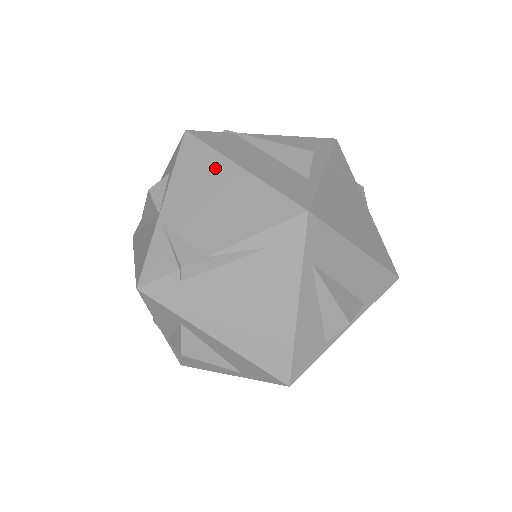
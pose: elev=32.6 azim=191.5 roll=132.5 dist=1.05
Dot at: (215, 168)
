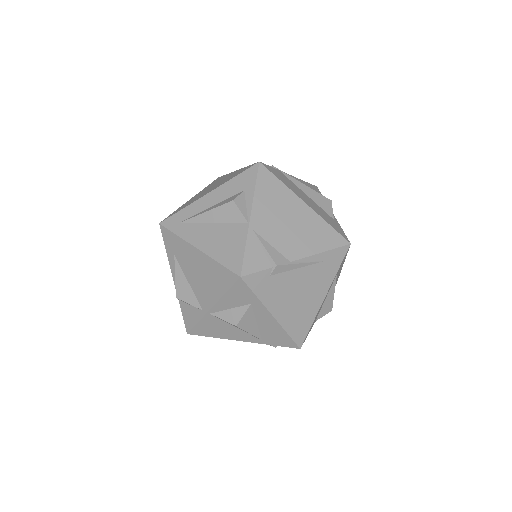
Dot at: (288, 199)
